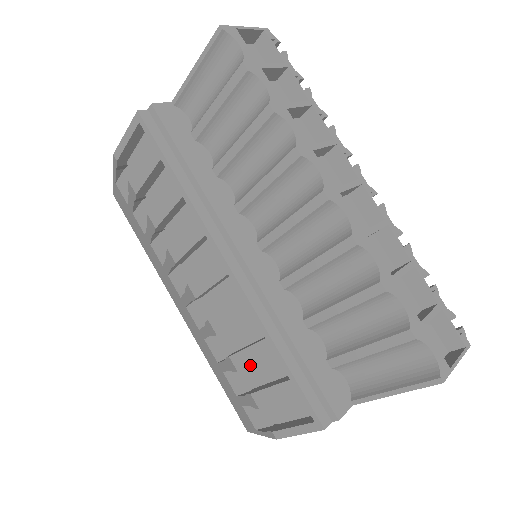
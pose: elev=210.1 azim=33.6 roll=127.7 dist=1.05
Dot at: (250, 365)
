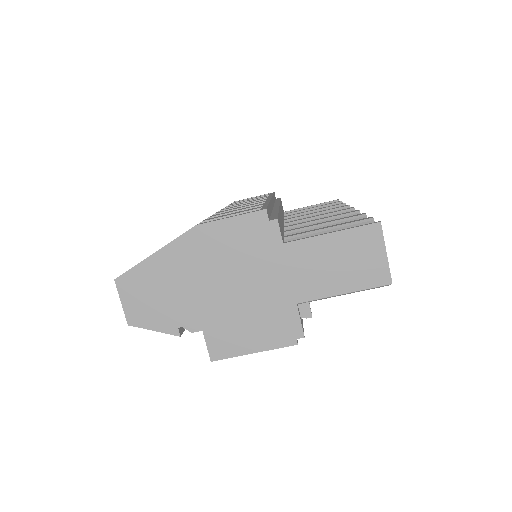
Dot at: (229, 212)
